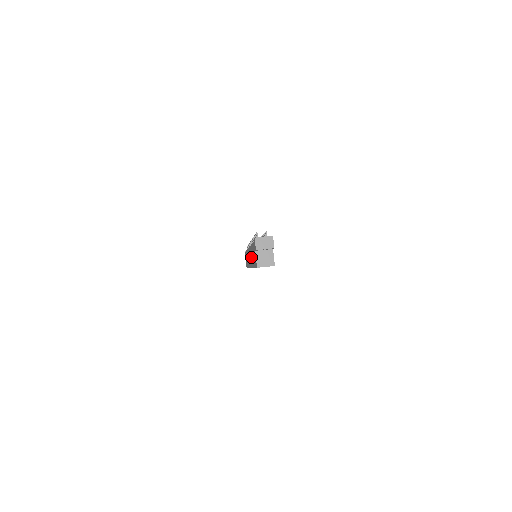
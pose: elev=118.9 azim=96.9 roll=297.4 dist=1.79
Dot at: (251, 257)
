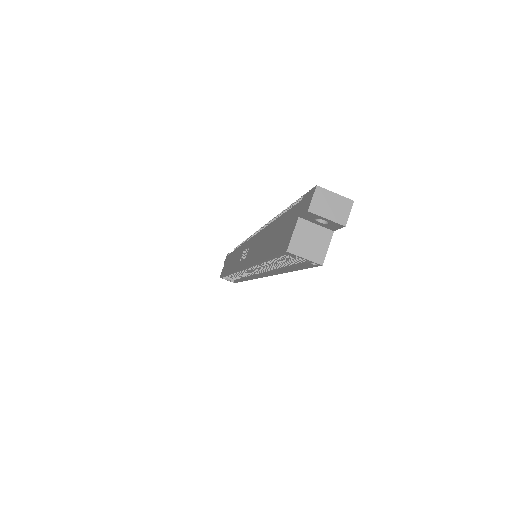
Dot at: (258, 246)
